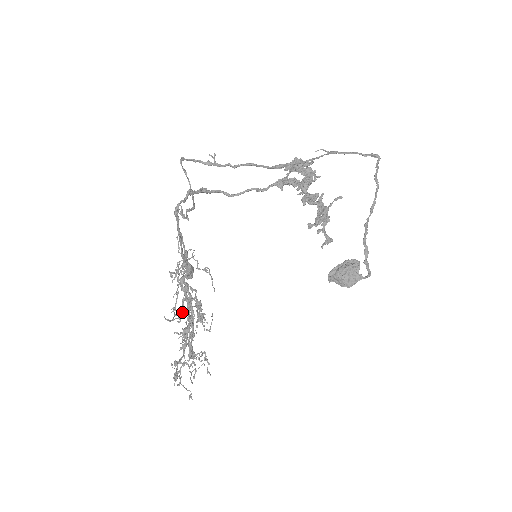
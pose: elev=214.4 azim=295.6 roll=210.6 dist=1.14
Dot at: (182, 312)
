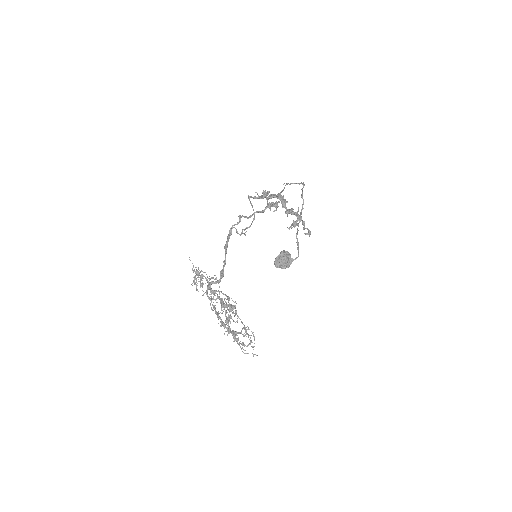
Dot at: occluded
